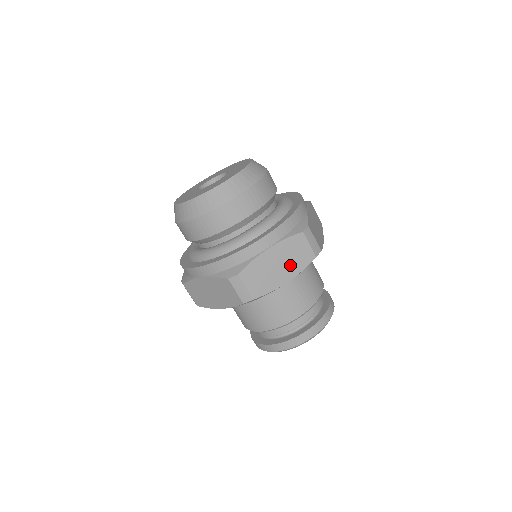
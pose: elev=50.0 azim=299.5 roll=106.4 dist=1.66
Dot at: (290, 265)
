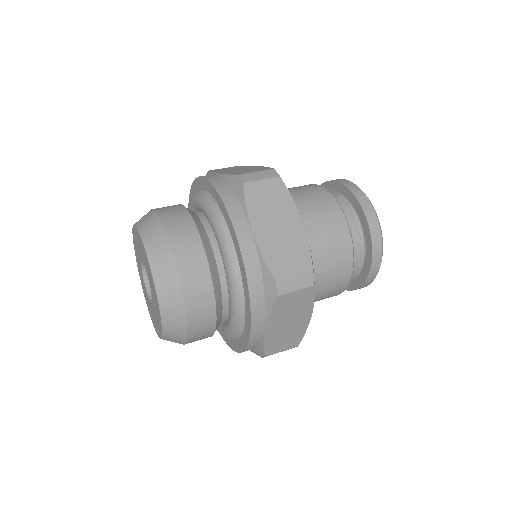
Dot at: (298, 312)
